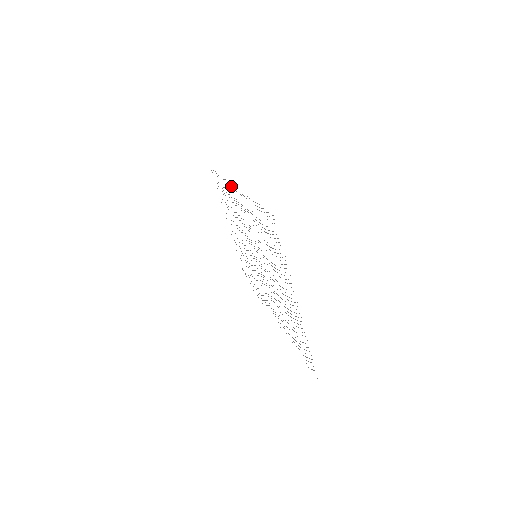
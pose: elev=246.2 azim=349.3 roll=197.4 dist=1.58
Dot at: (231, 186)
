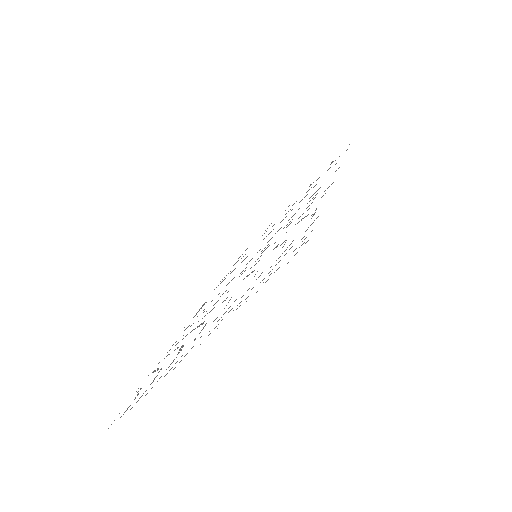
Dot at: occluded
